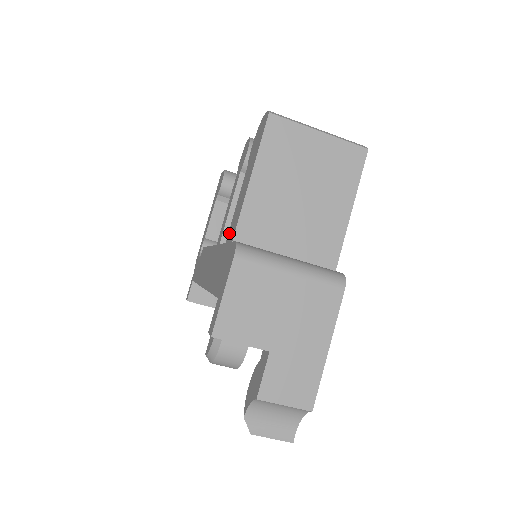
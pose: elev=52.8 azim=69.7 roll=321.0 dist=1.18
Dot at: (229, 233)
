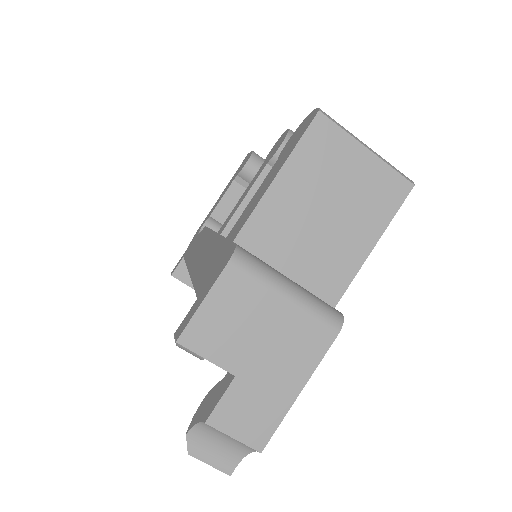
Dot at: (233, 229)
